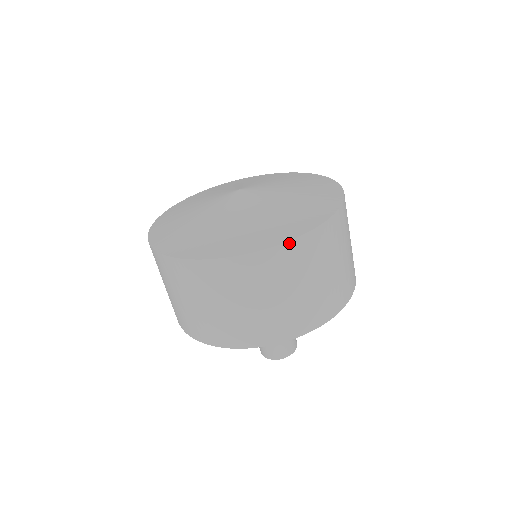
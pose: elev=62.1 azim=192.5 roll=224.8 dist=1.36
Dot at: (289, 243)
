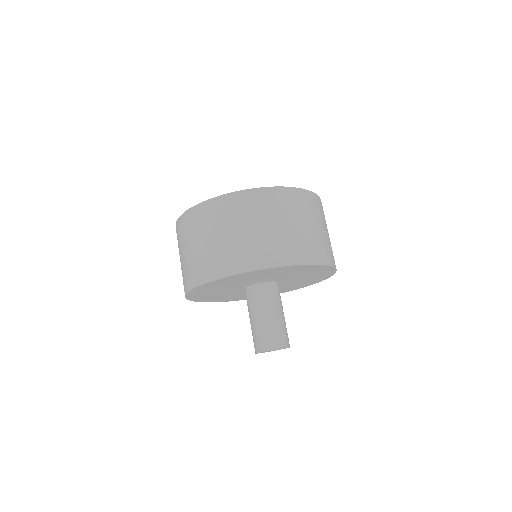
Dot at: (230, 194)
